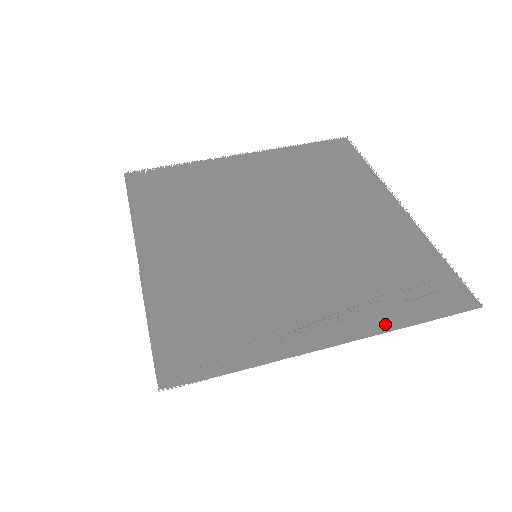
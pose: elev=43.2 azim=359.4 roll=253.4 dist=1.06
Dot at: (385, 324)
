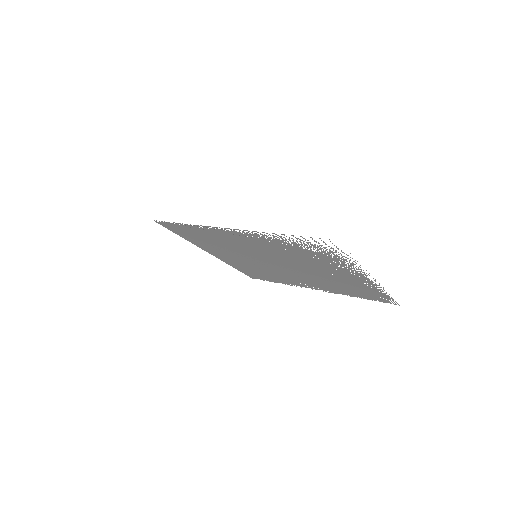
Dot at: (269, 234)
